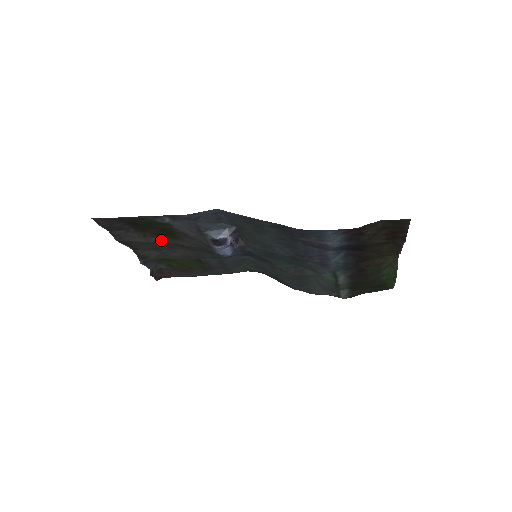
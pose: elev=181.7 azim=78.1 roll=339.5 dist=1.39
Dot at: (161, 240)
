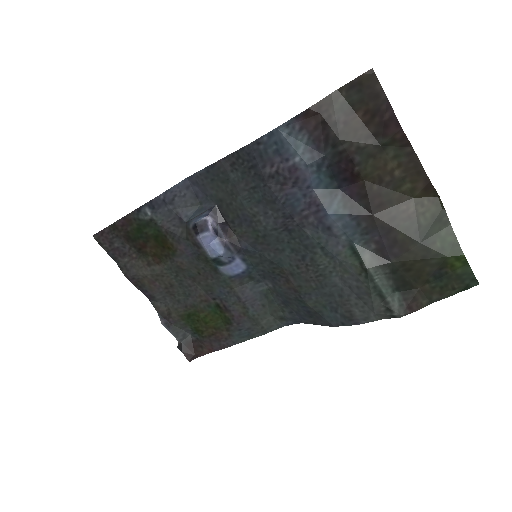
Dot at: (166, 269)
